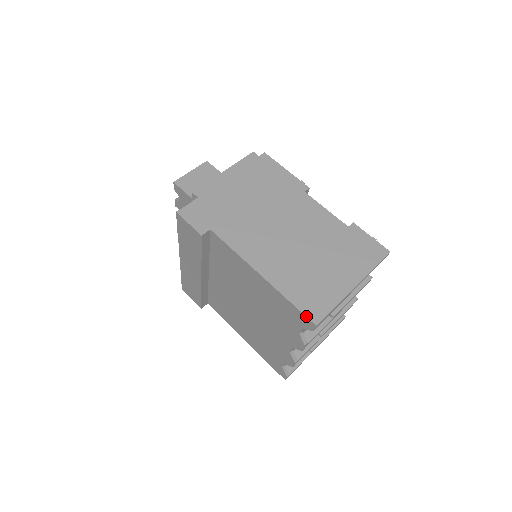
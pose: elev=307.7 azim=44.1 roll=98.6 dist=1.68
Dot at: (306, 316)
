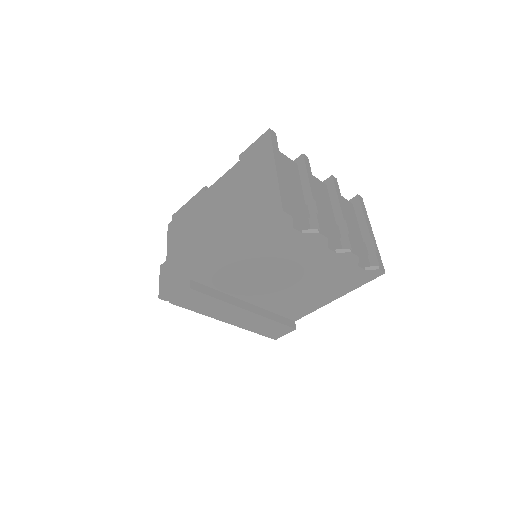
Dot at: (273, 218)
